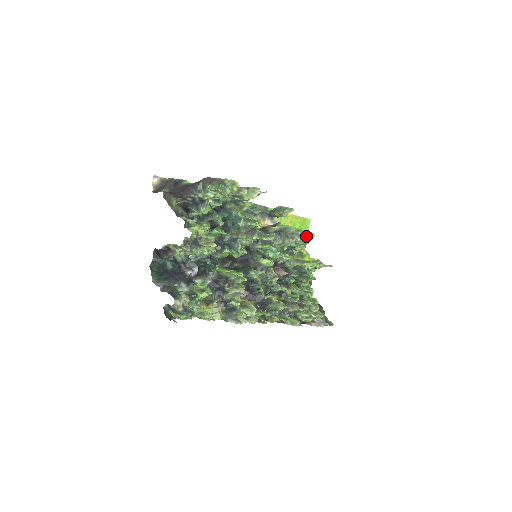
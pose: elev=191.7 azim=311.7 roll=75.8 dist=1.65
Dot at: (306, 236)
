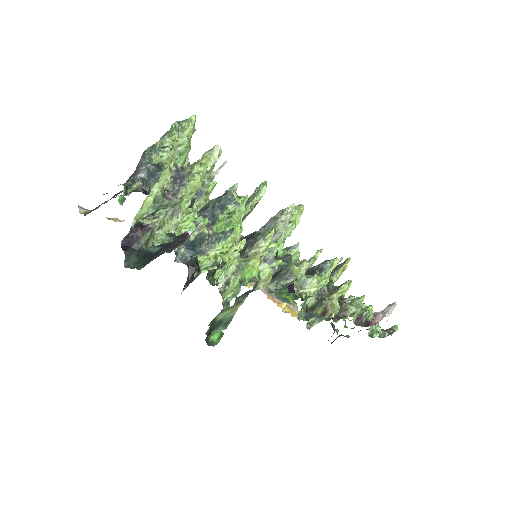
Dot at: (295, 208)
